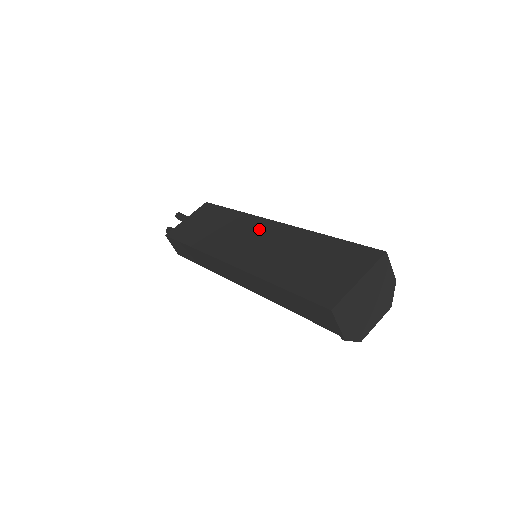
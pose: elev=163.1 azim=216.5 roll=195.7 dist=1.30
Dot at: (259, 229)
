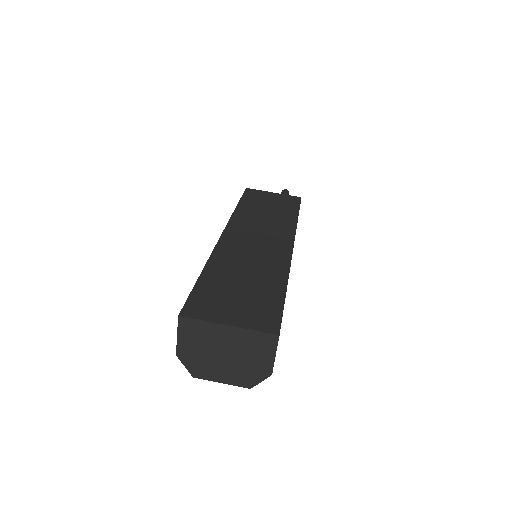
Dot at: (277, 238)
